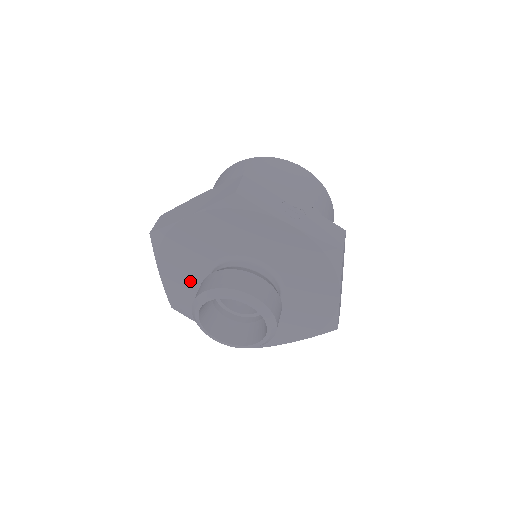
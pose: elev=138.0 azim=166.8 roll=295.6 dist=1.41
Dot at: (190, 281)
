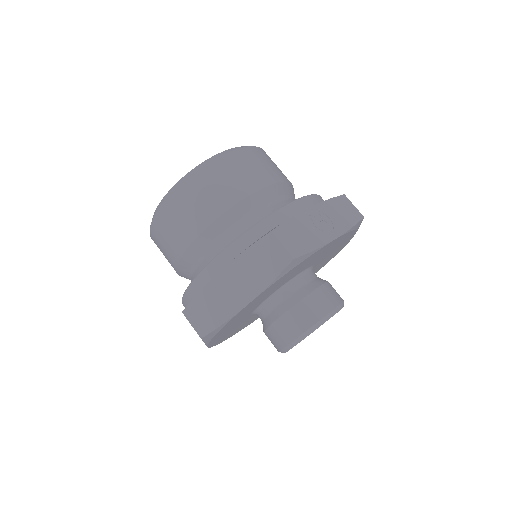
Dot at: (235, 327)
